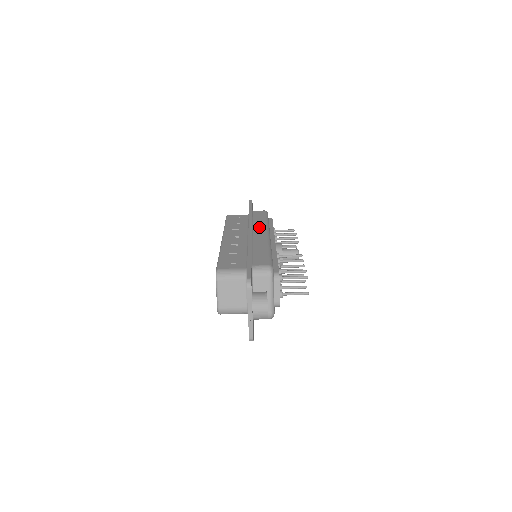
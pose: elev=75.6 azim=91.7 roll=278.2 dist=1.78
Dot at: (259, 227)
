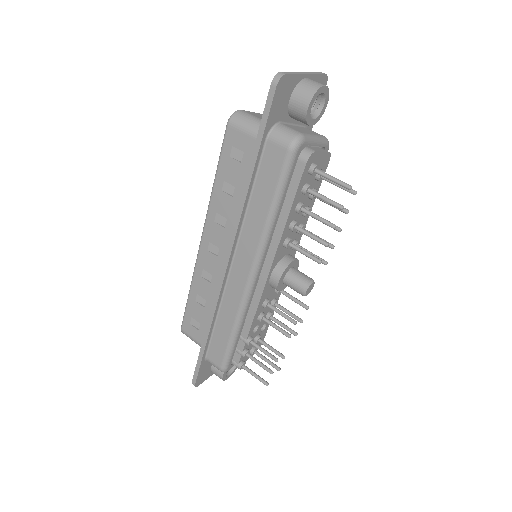
Dot at: occluded
